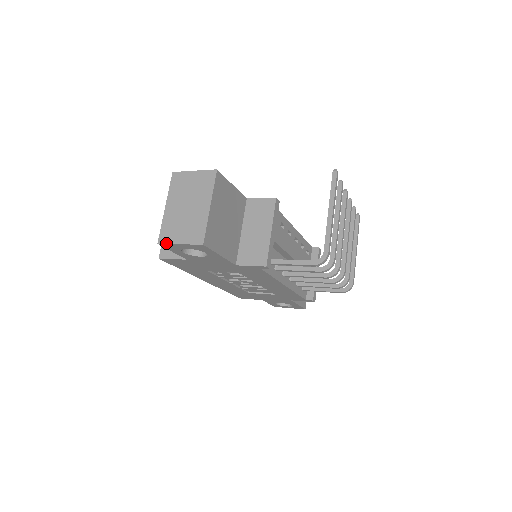
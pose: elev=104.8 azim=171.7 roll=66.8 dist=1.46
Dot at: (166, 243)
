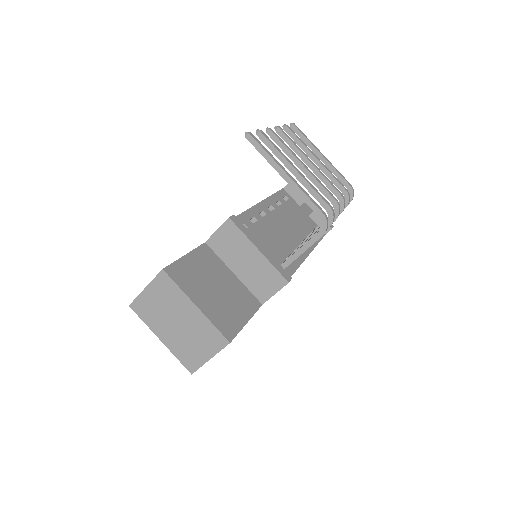
Dot at: (198, 368)
